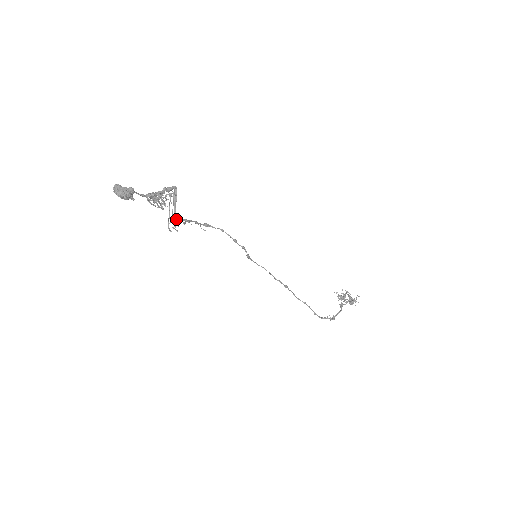
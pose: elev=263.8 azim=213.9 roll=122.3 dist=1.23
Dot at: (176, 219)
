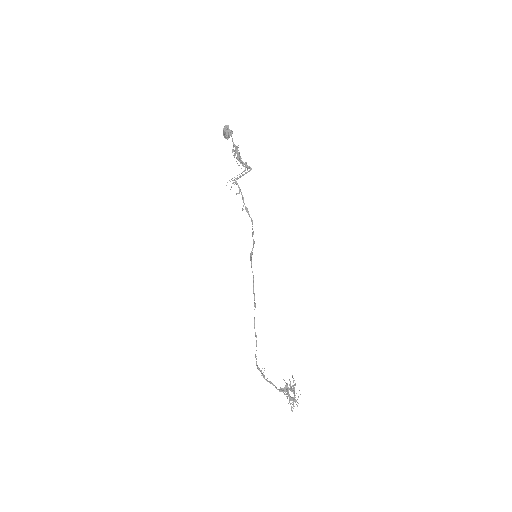
Dot at: (236, 181)
